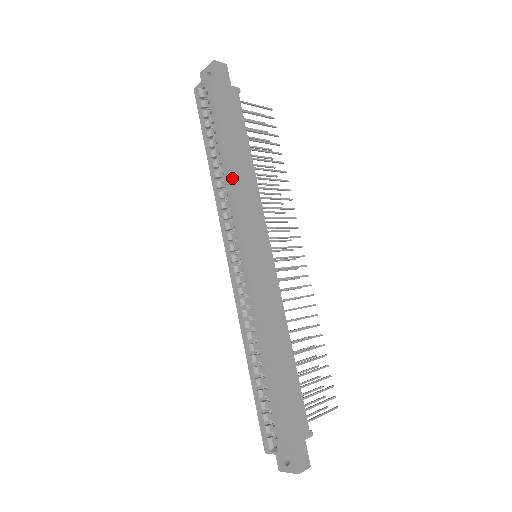
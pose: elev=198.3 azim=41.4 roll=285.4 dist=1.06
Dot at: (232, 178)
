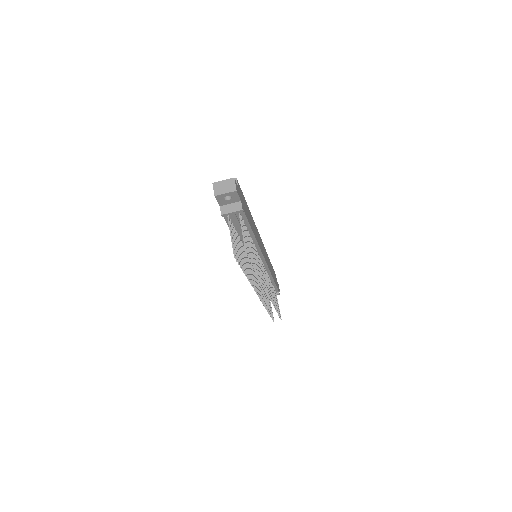
Dot at: (268, 258)
